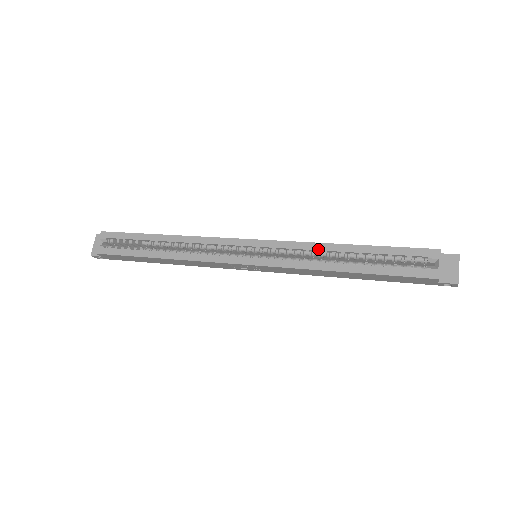
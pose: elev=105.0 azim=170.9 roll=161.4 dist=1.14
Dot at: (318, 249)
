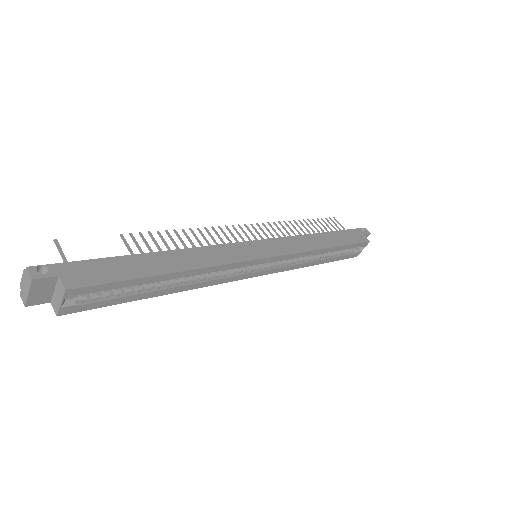
Dot at: occluded
